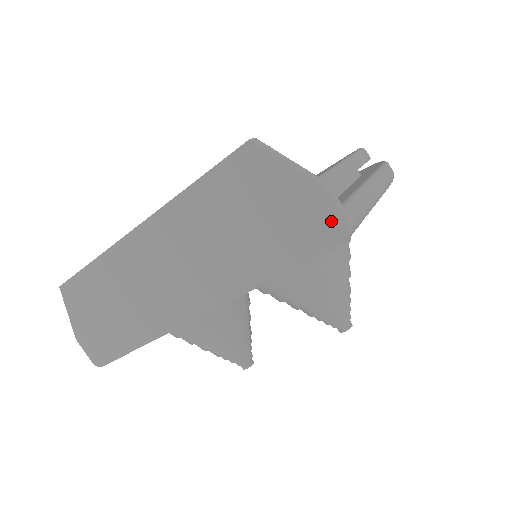
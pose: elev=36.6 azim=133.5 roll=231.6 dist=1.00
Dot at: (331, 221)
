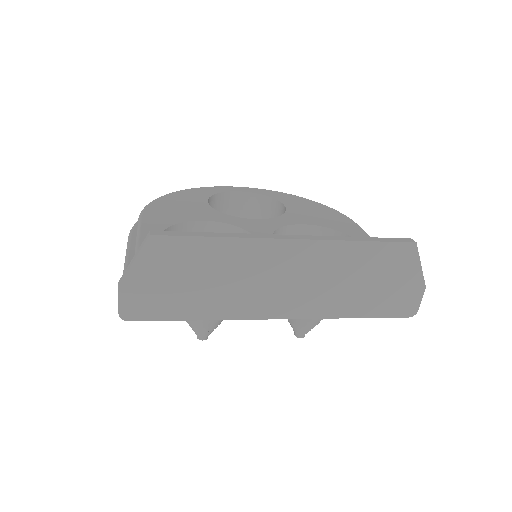
Dot at: (413, 304)
